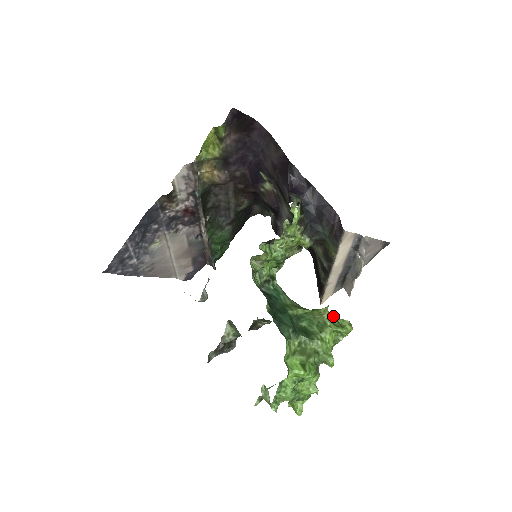
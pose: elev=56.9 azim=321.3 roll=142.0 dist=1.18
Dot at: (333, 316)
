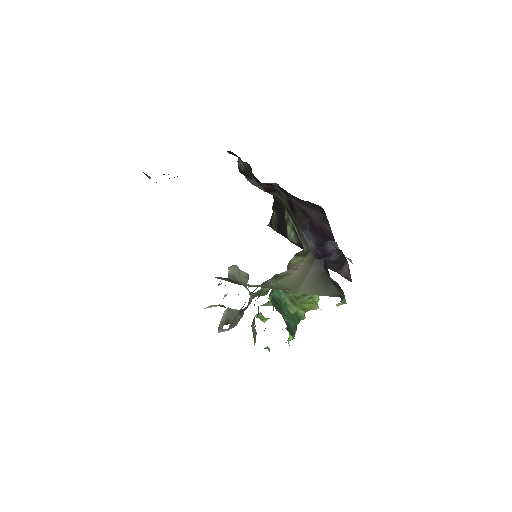
Dot at: (313, 300)
